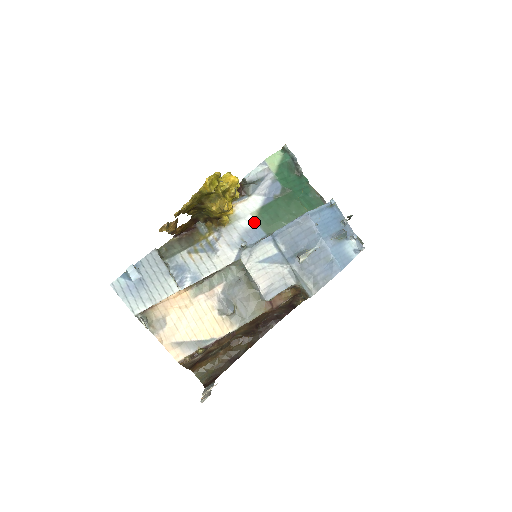
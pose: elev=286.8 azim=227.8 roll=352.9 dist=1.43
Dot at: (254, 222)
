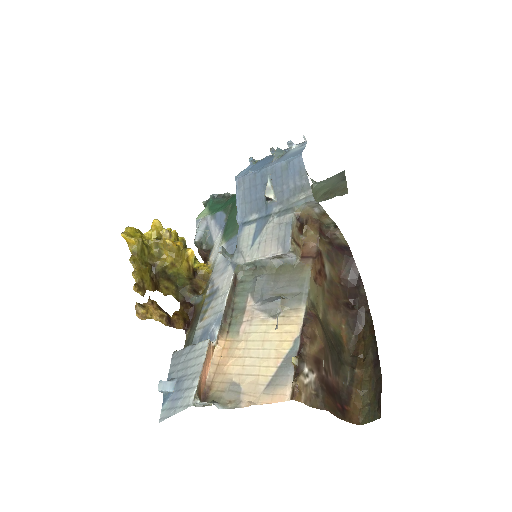
Dot at: (225, 244)
